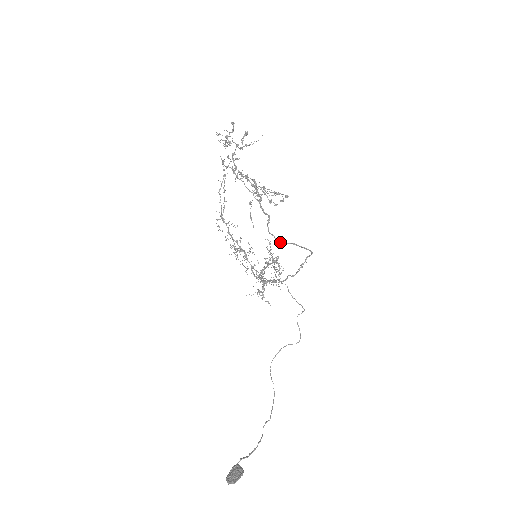
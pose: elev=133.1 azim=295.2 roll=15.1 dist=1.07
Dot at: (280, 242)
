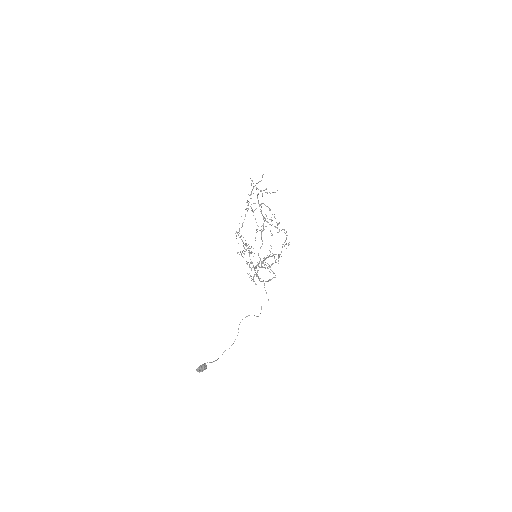
Dot at: (262, 263)
